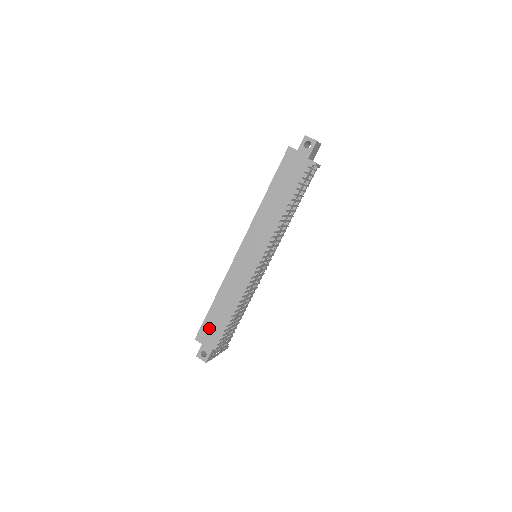
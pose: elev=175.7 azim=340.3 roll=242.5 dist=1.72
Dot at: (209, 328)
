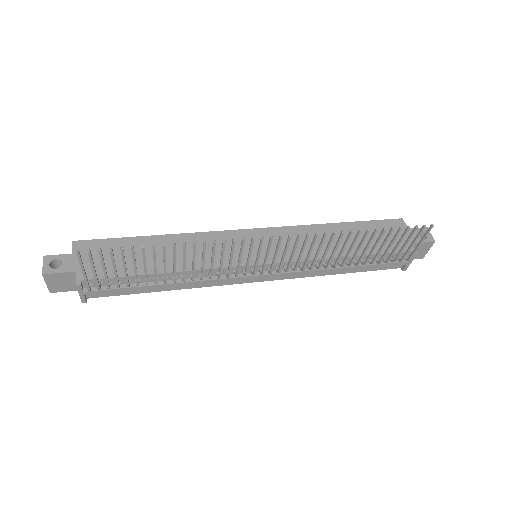
Dot at: (107, 250)
